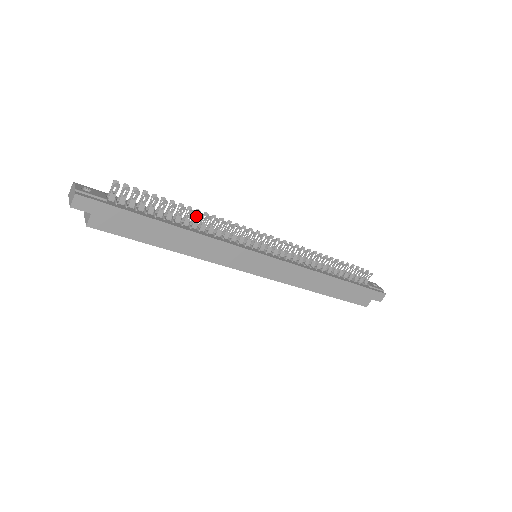
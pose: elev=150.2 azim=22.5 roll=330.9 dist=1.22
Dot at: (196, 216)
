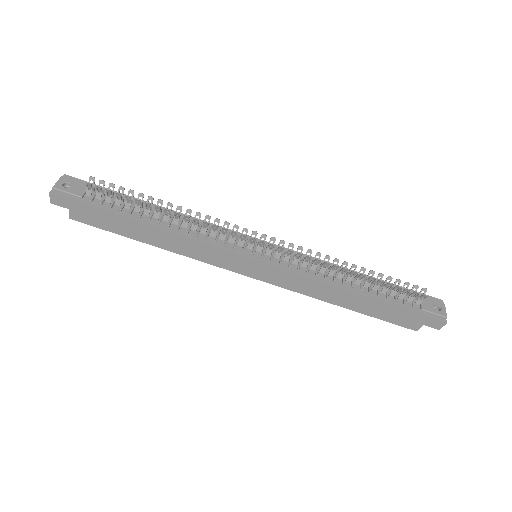
Dot at: (174, 214)
